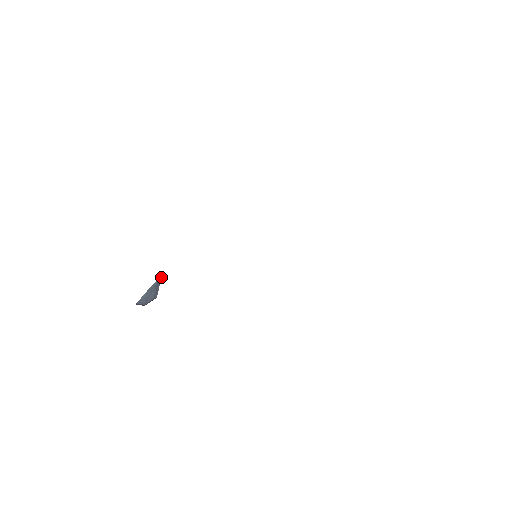
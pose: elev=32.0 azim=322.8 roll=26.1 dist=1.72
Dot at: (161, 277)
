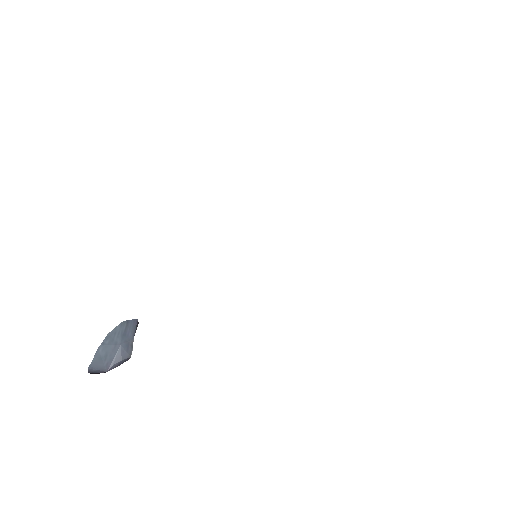
Dot at: (135, 320)
